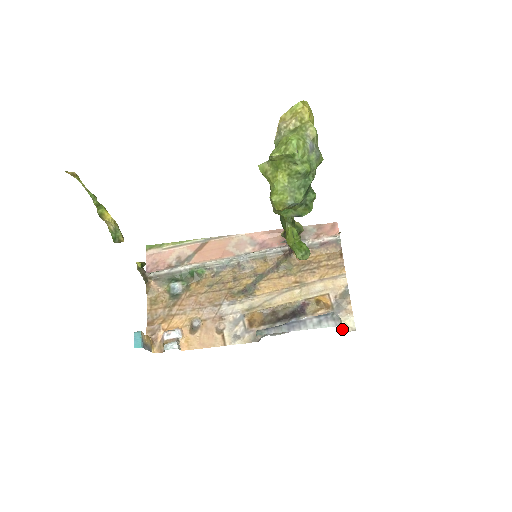
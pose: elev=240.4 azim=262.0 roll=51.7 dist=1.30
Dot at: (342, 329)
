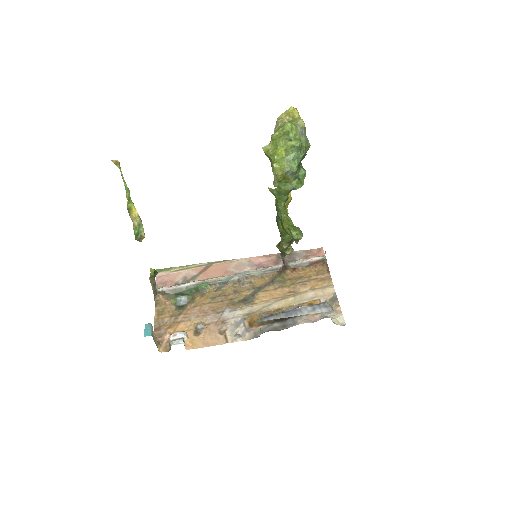
Dot at: (334, 323)
